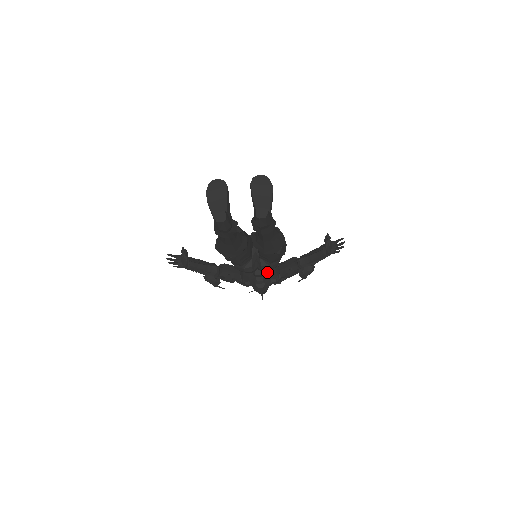
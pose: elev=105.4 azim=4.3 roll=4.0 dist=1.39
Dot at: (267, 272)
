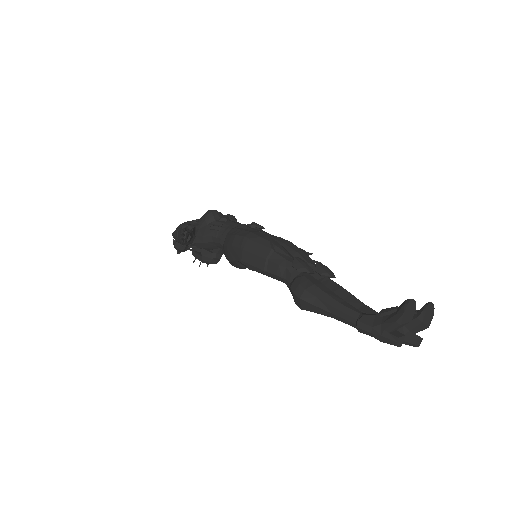
Dot at: occluded
